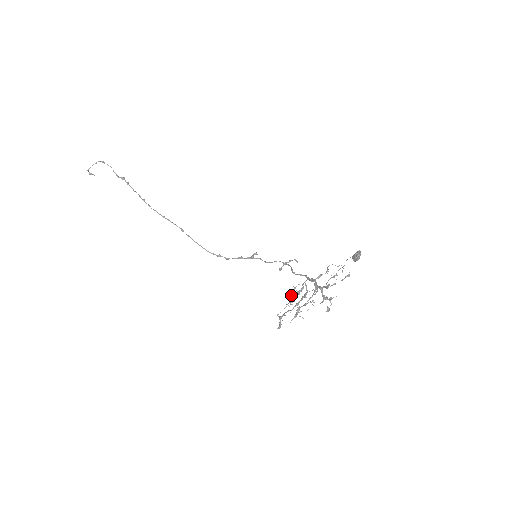
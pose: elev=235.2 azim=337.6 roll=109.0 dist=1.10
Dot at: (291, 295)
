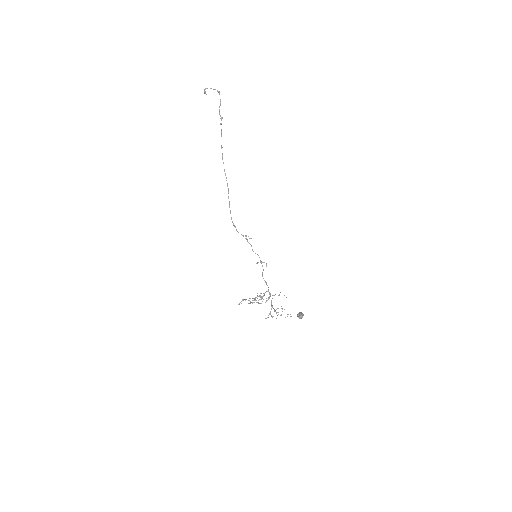
Dot at: occluded
